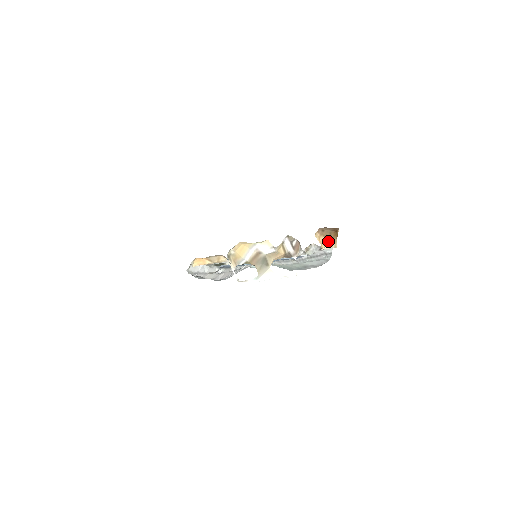
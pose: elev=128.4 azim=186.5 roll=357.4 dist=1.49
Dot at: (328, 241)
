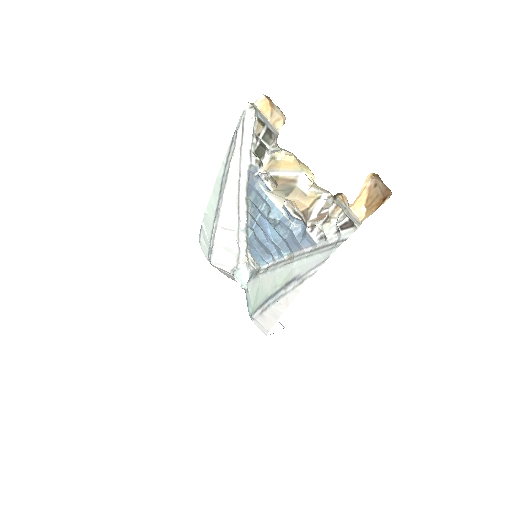
Dot at: (364, 208)
